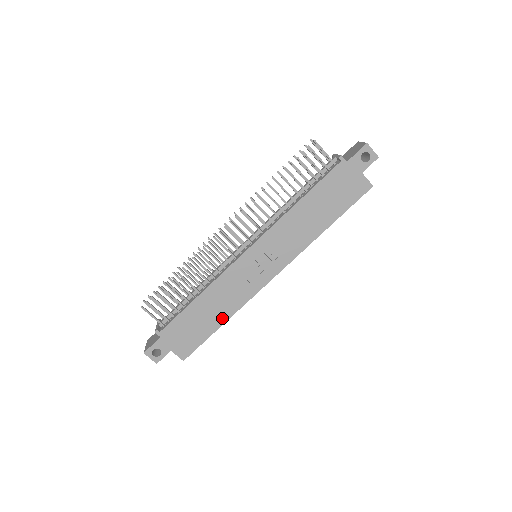
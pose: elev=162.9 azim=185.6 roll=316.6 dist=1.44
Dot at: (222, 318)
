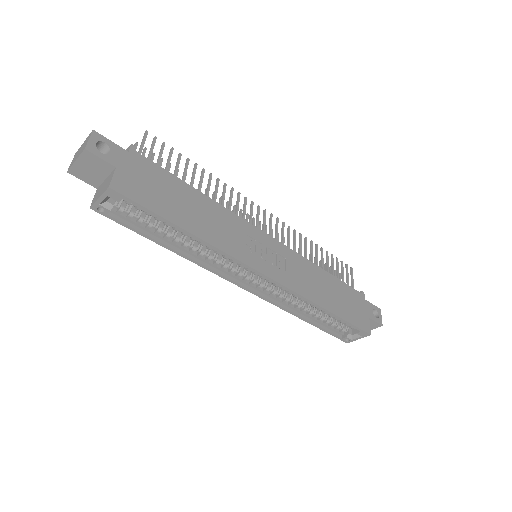
Dot at: (194, 228)
